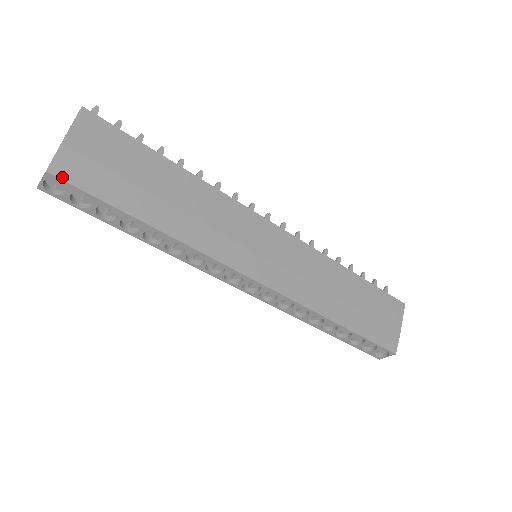
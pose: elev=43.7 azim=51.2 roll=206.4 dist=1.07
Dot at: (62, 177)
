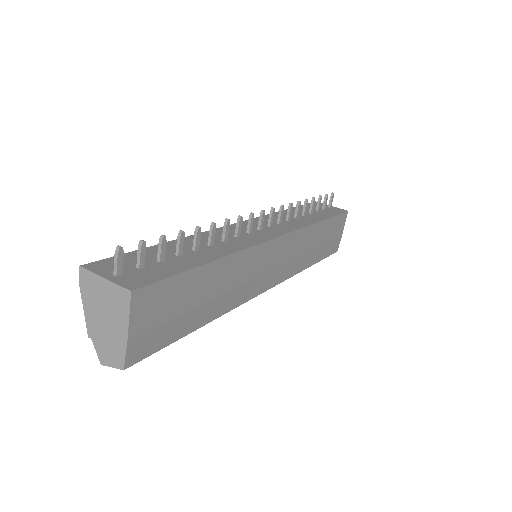
Dot at: (136, 361)
